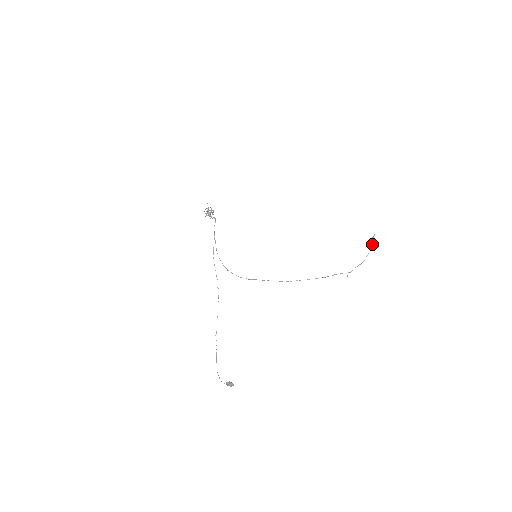
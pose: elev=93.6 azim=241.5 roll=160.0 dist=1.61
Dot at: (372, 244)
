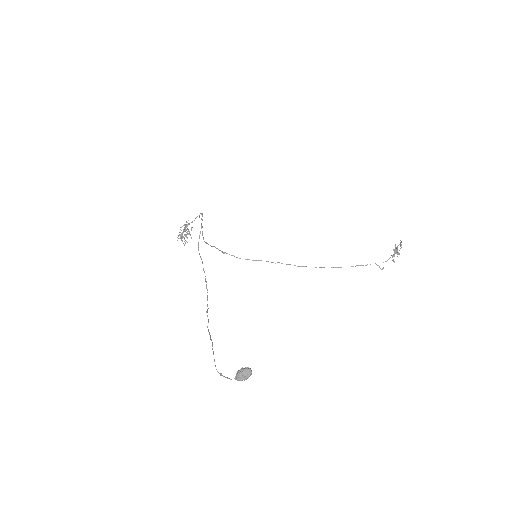
Dot at: (397, 250)
